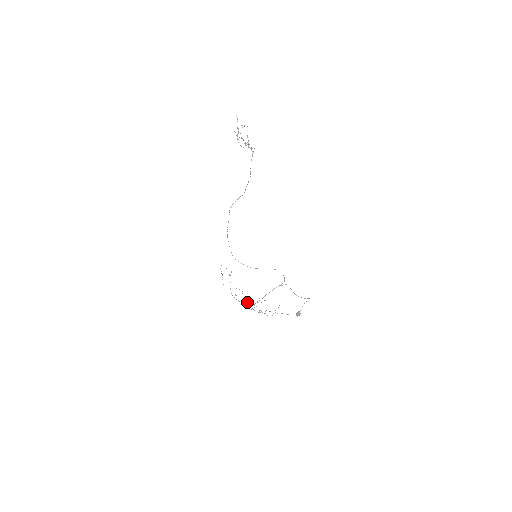
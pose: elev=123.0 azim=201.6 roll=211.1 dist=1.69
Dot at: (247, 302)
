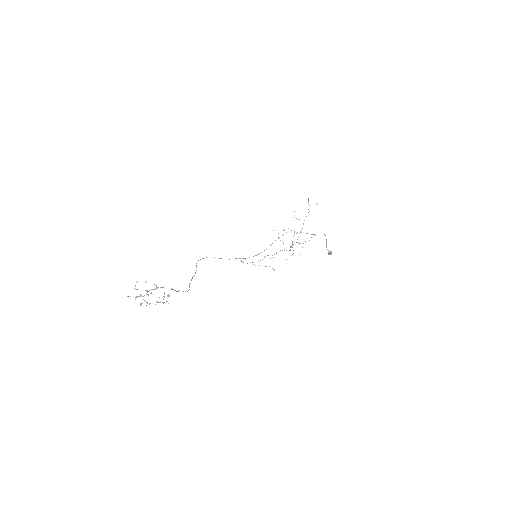
Dot at: occluded
